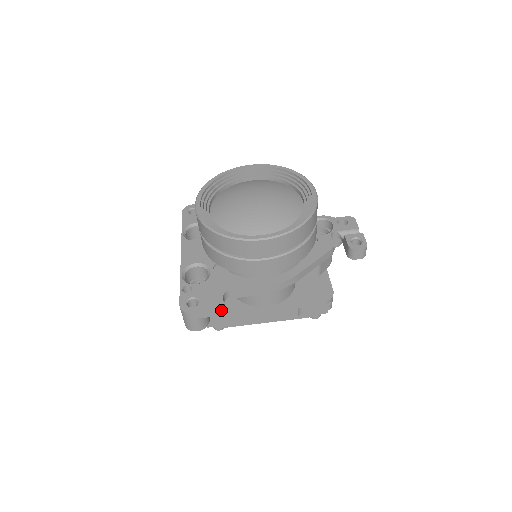
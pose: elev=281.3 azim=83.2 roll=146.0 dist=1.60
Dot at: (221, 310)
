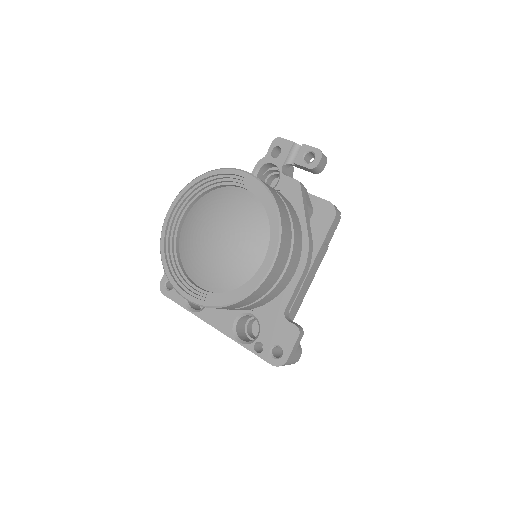
Dot at: (301, 331)
